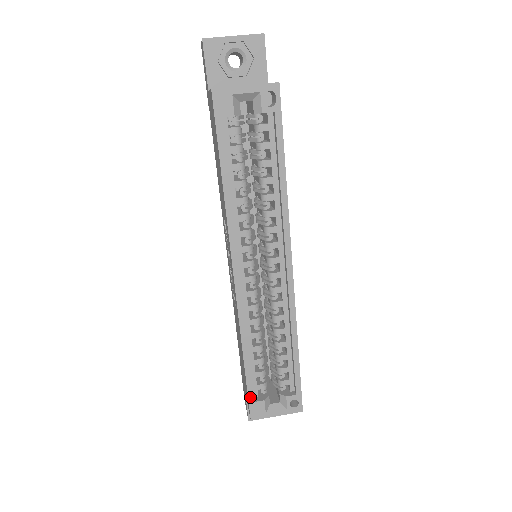
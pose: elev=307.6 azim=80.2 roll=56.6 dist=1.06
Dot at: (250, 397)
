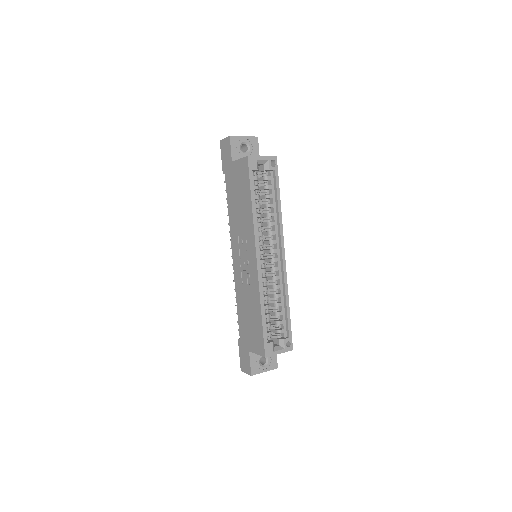
Dot at: (265, 340)
